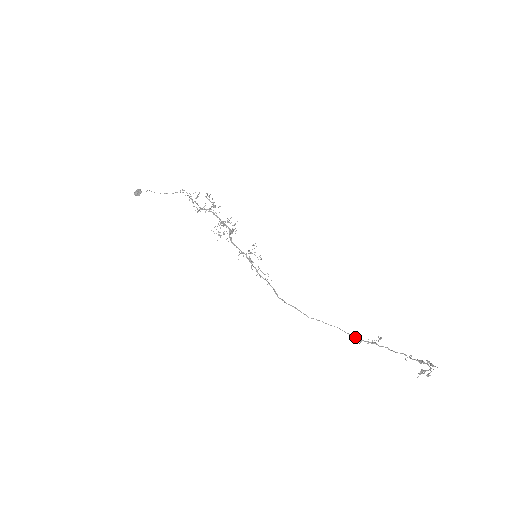
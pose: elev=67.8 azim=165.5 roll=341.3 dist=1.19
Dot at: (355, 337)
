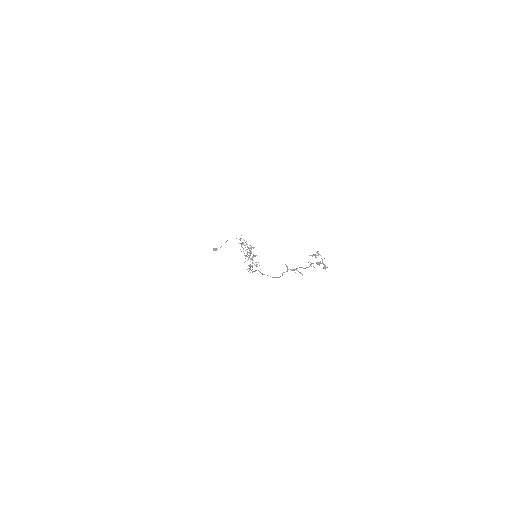
Dot at: occluded
